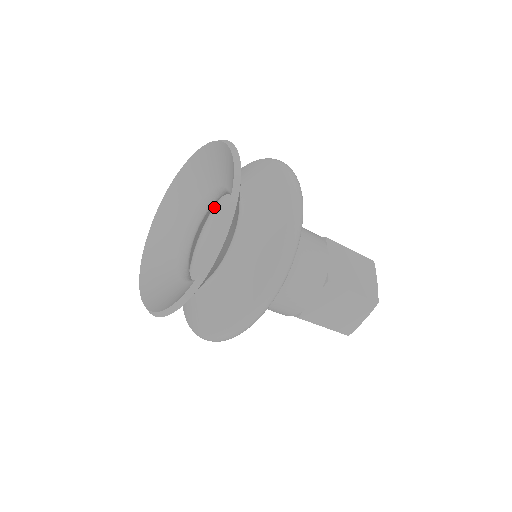
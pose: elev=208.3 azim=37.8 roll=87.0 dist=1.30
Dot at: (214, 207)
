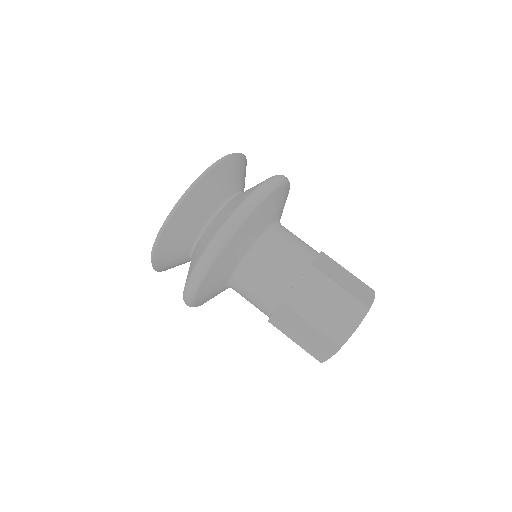
Dot at: occluded
